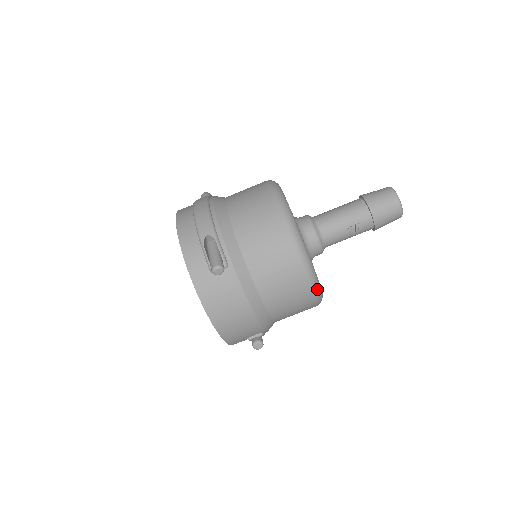
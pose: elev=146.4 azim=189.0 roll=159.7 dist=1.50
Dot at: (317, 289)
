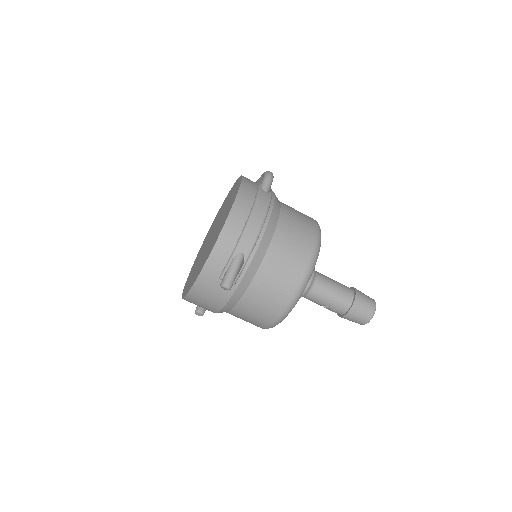
Dot at: occluded
